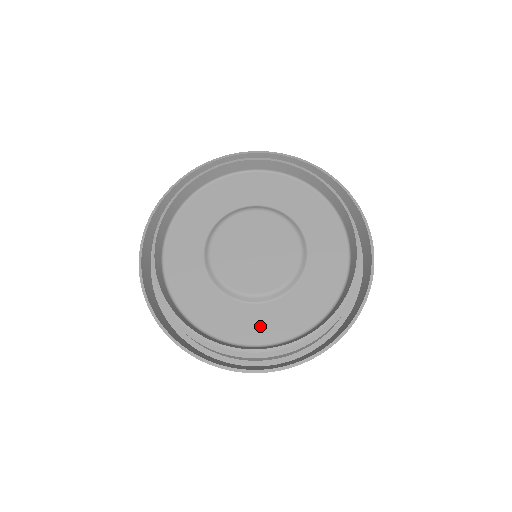
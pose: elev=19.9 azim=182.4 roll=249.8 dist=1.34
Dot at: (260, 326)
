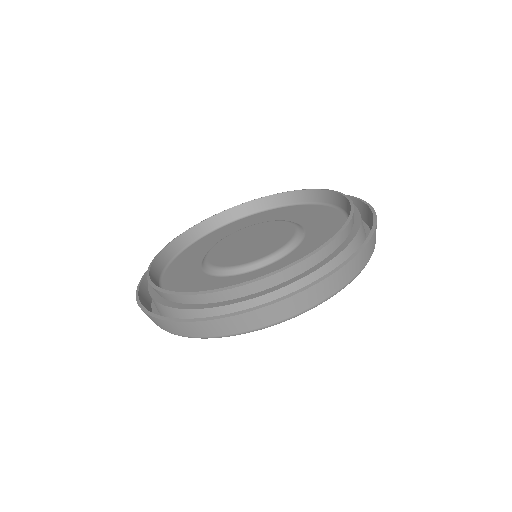
Dot at: occluded
